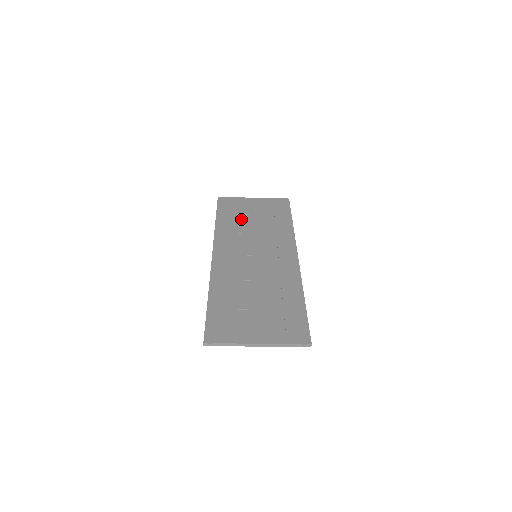
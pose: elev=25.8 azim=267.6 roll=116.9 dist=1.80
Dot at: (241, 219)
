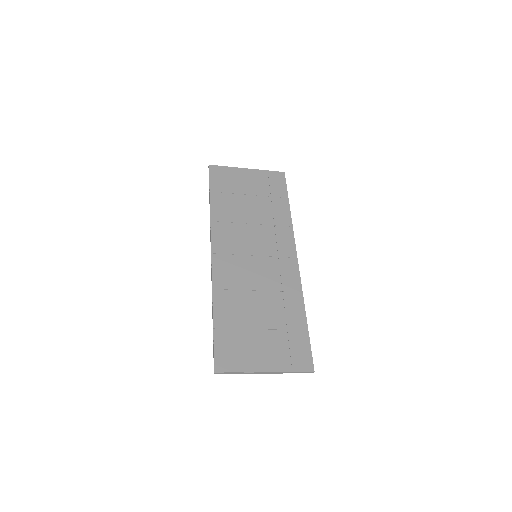
Dot at: (237, 201)
